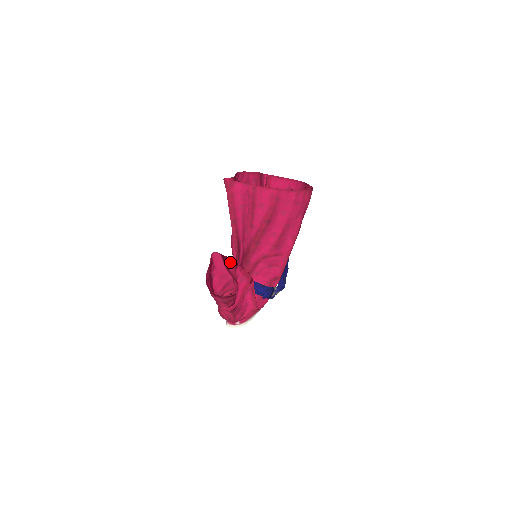
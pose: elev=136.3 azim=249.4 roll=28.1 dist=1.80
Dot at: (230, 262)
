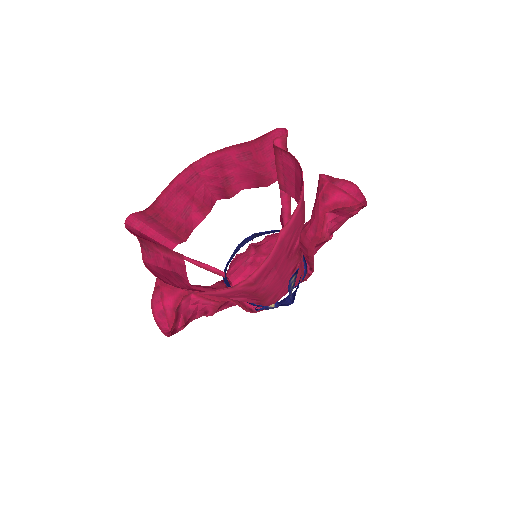
Dot at: (171, 297)
